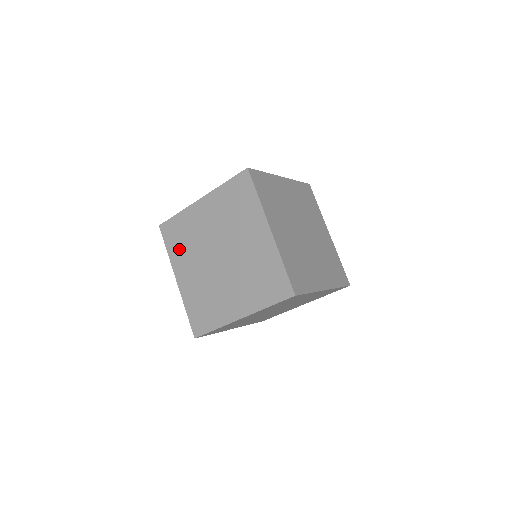
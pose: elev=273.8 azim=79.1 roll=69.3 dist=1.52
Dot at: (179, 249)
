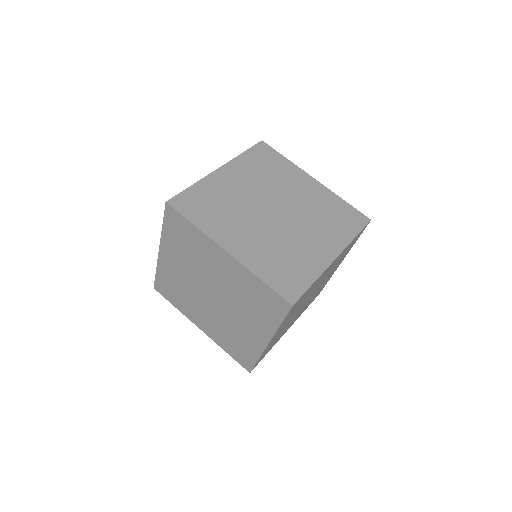
Dot at: (181, 302)
